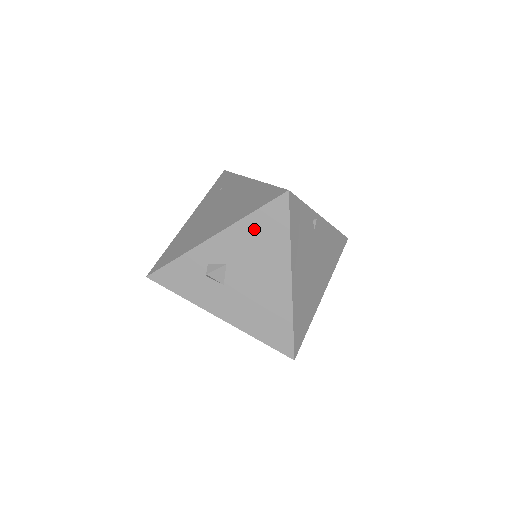
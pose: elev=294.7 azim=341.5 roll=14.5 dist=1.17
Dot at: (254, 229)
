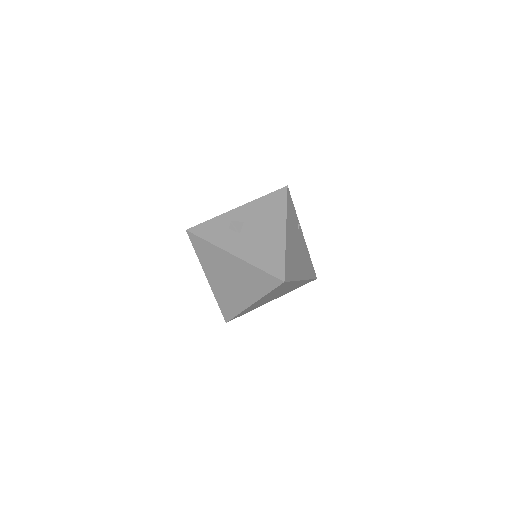
Dot at: (265, 203)
